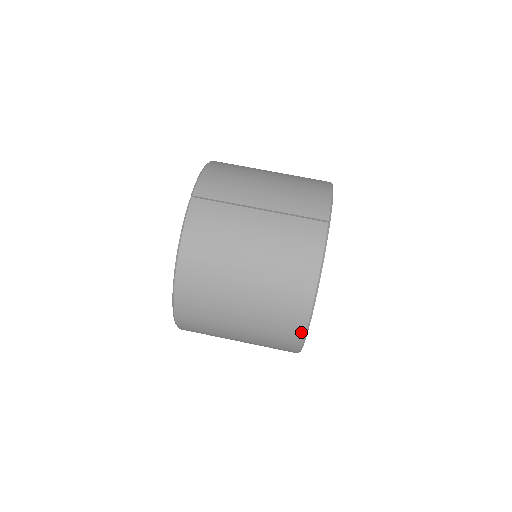
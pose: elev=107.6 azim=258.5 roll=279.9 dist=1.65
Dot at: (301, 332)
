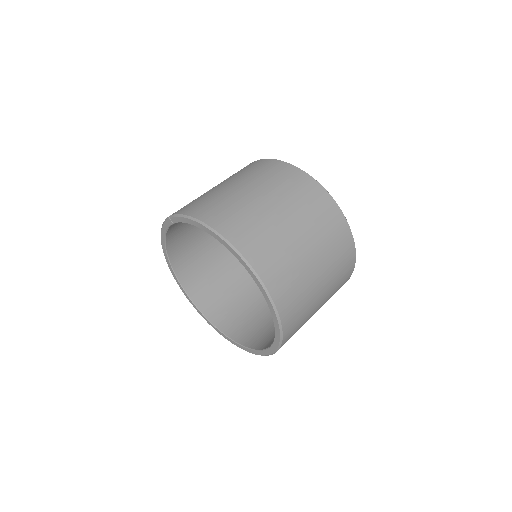
Dot at: (322, 190)
